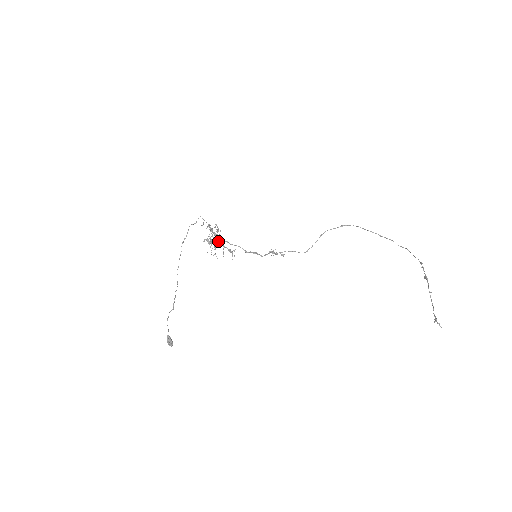
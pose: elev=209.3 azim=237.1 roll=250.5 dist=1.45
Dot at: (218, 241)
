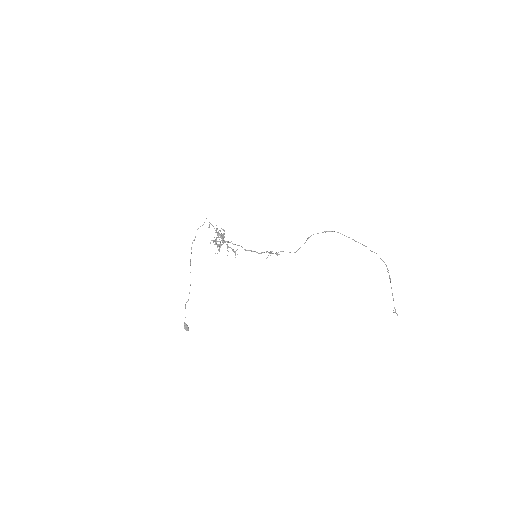
Dot at: occluded
